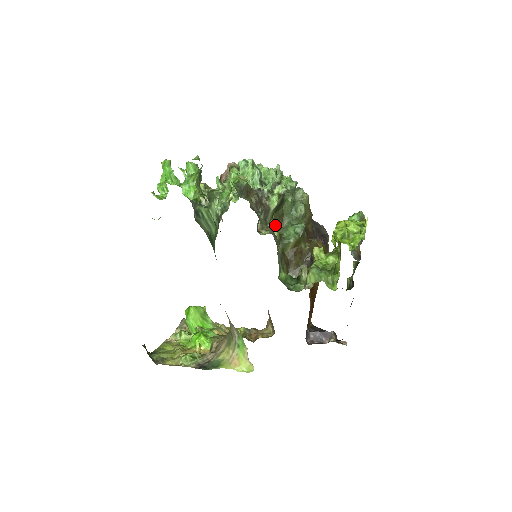
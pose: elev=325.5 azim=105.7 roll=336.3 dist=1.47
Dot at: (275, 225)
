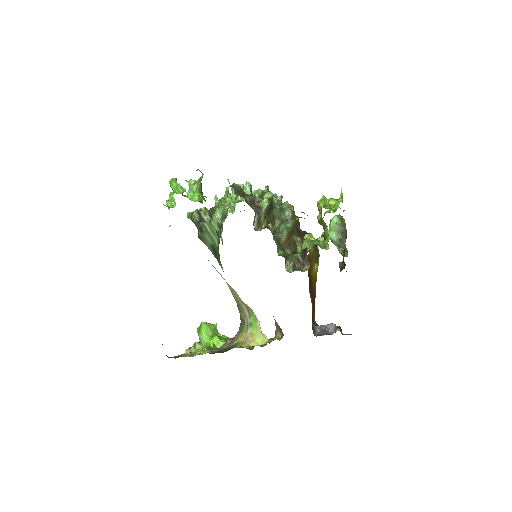
Dot at: occluded
